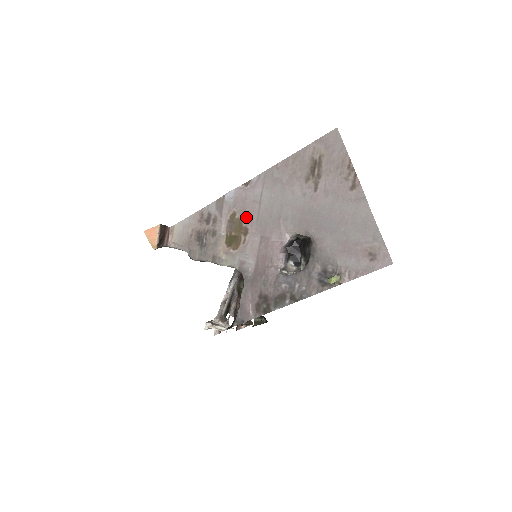
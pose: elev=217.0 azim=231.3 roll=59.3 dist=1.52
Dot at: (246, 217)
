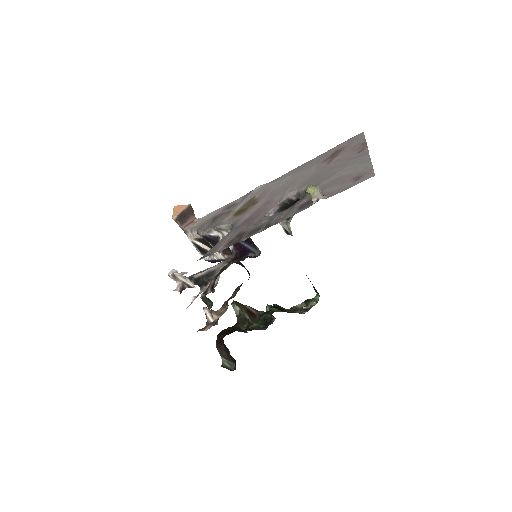
Dot at: (262, 195)
